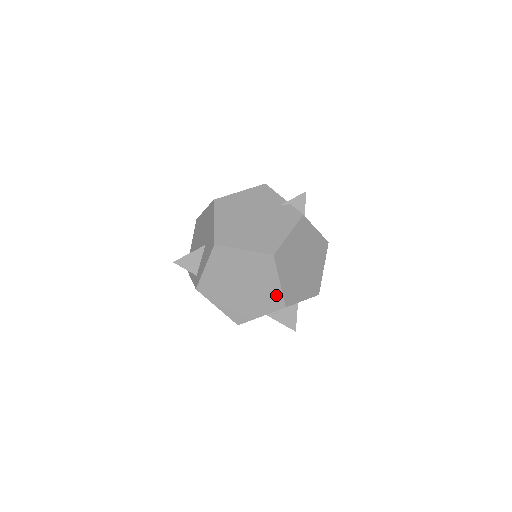
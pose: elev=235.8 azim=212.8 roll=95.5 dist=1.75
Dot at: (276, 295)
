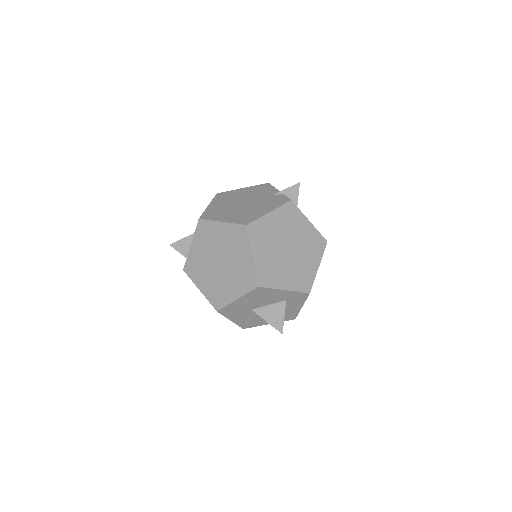
Dot at: (249, 272)
